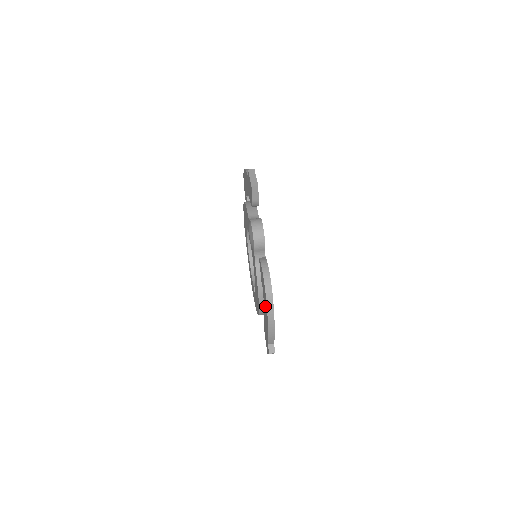
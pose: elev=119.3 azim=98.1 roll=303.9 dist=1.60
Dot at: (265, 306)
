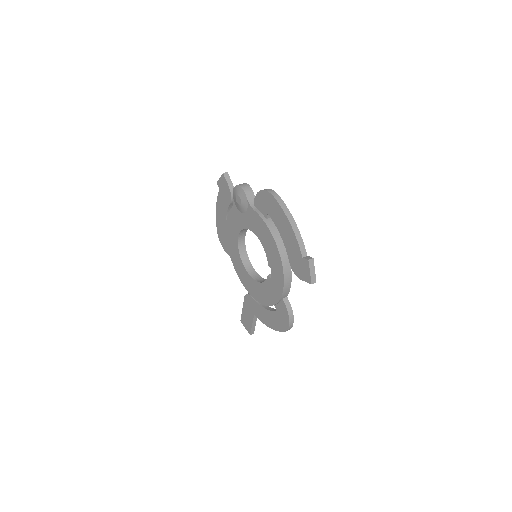
Dot at: (277, 215)
